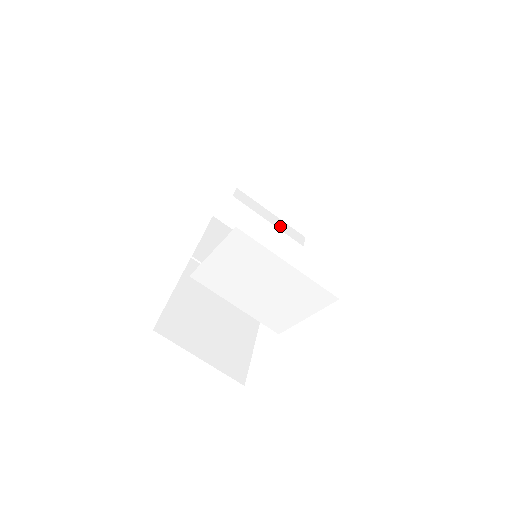
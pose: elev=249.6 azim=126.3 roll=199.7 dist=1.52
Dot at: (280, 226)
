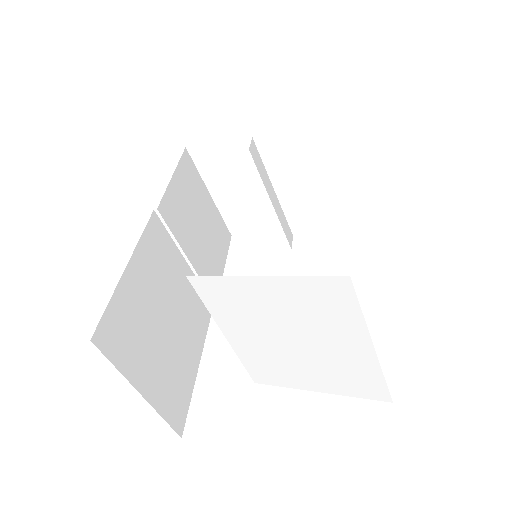
Dot at: (279, 213)
